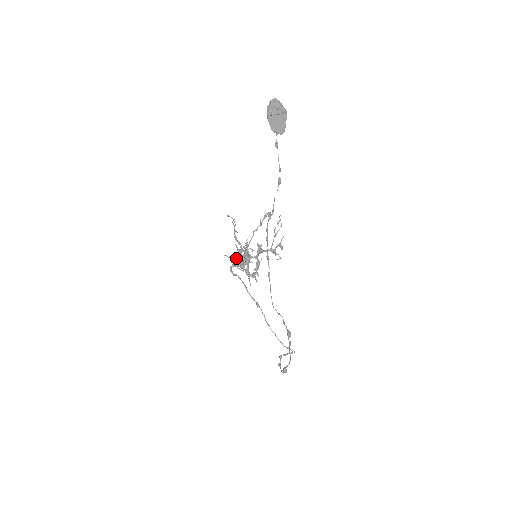
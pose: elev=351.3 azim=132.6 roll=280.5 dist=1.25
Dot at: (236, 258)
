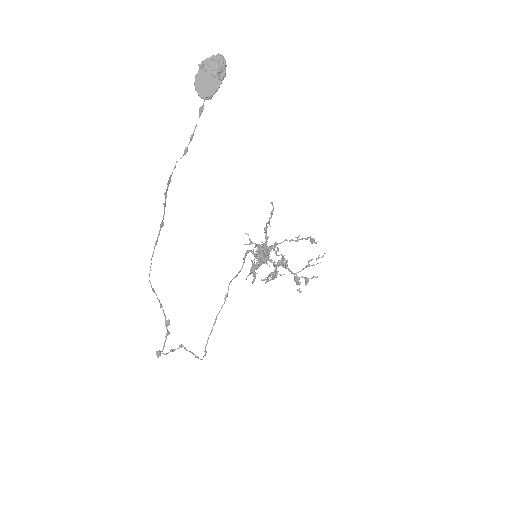
Dot at: (255, 246)
